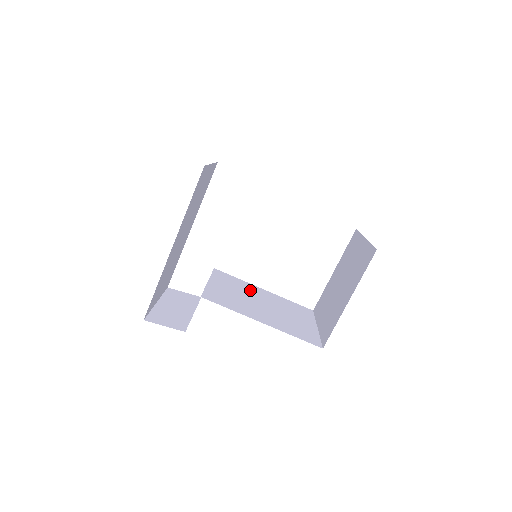
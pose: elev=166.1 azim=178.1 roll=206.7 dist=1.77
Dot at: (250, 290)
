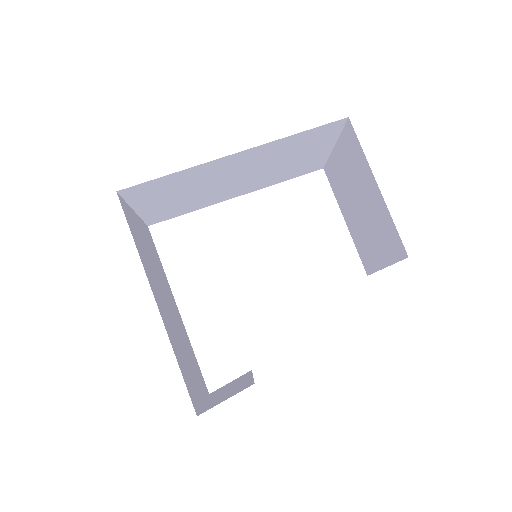
Dot at: occluded
